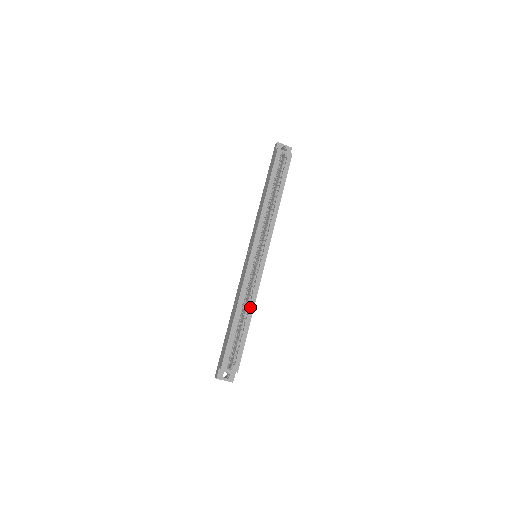
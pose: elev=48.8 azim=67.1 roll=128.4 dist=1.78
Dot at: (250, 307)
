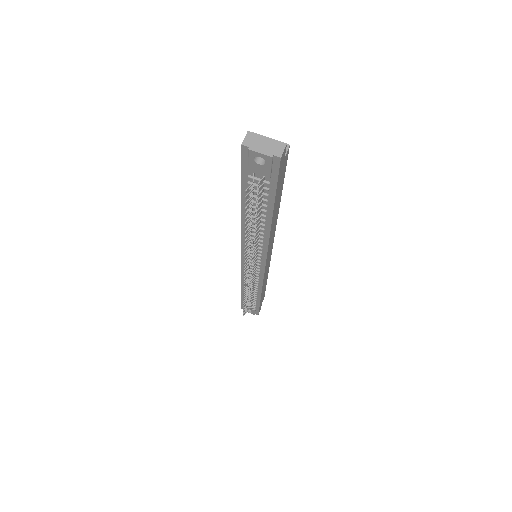
Dot at: occluded
